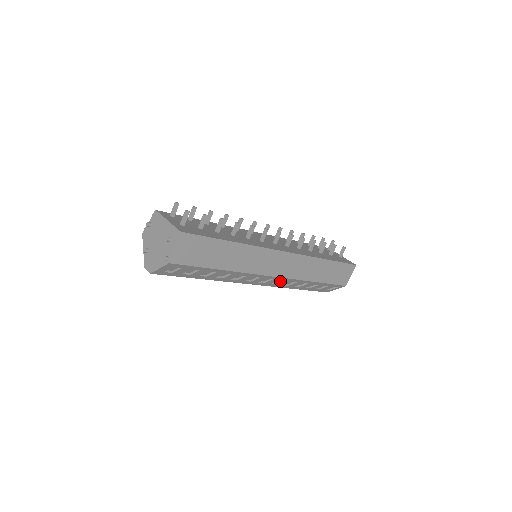
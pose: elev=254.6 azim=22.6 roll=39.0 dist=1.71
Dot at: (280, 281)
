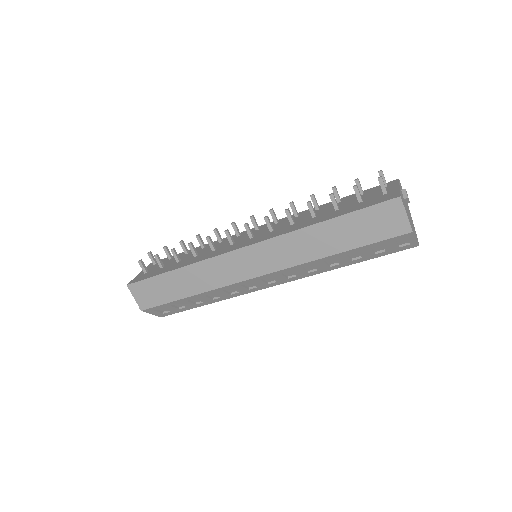
Dot at: (293, 272)
